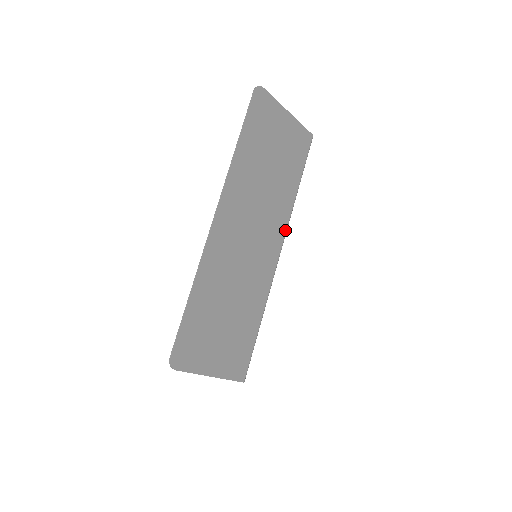
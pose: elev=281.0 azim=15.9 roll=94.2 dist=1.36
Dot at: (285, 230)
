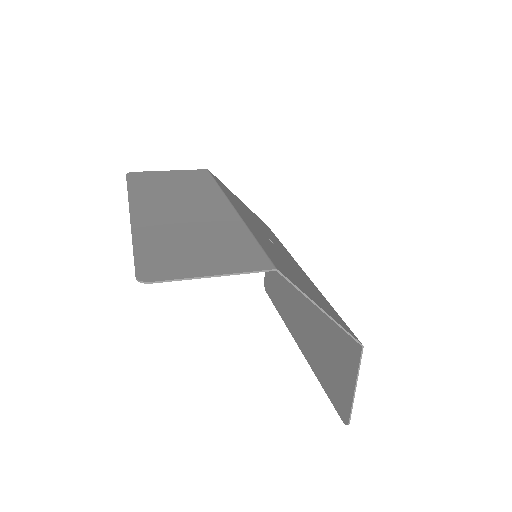
Dot at: (225, 198)
